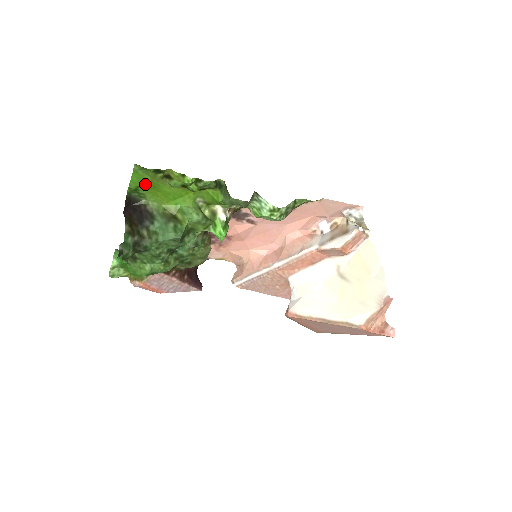
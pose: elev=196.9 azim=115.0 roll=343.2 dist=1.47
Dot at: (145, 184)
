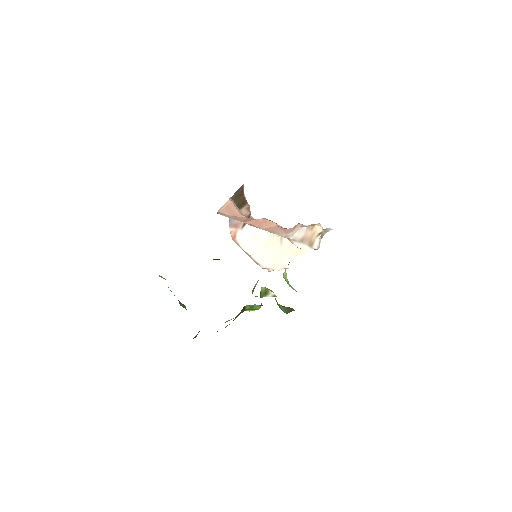
Dot at: occluded
